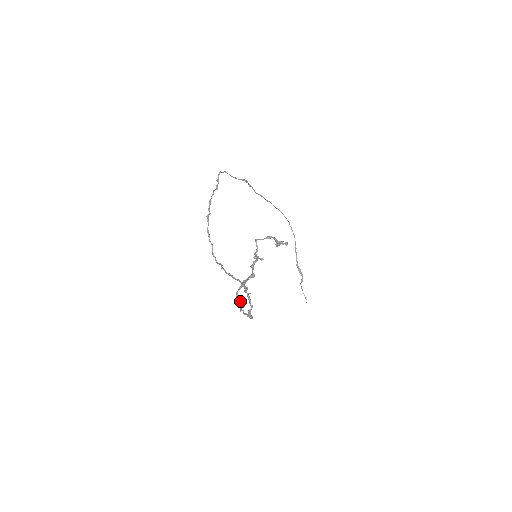
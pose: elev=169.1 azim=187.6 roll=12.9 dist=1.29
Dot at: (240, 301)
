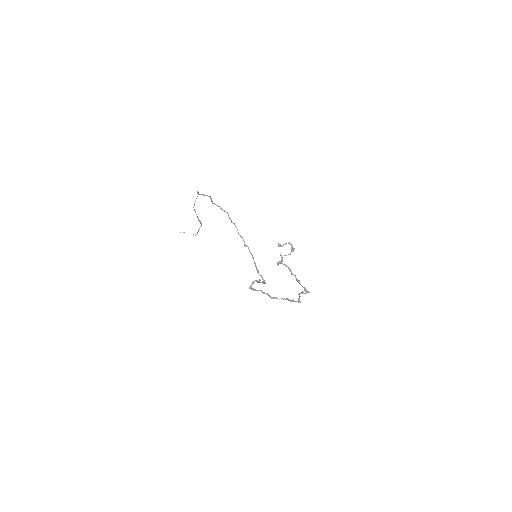
Dot at: (255, 290)
